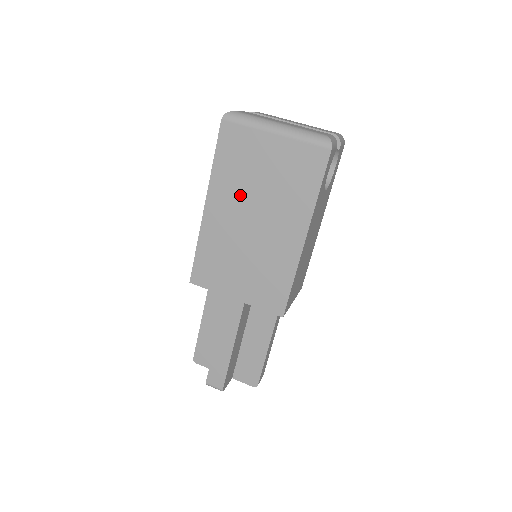
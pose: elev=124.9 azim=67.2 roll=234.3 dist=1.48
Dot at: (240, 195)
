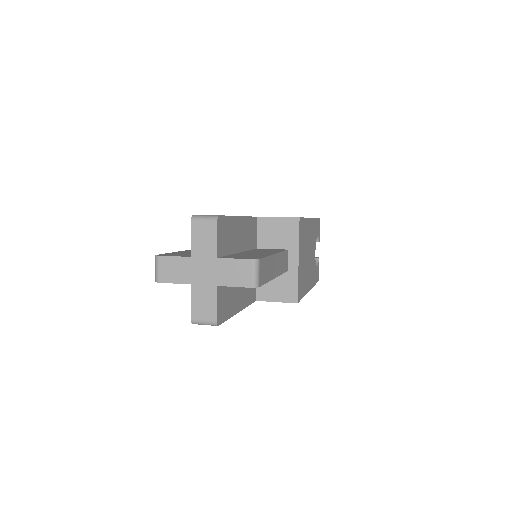
Dot at: occluded
